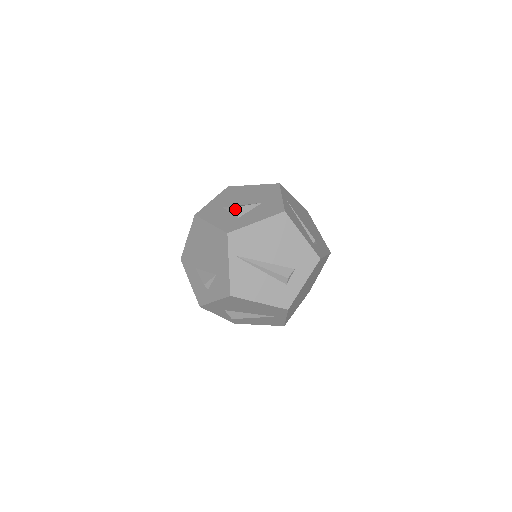
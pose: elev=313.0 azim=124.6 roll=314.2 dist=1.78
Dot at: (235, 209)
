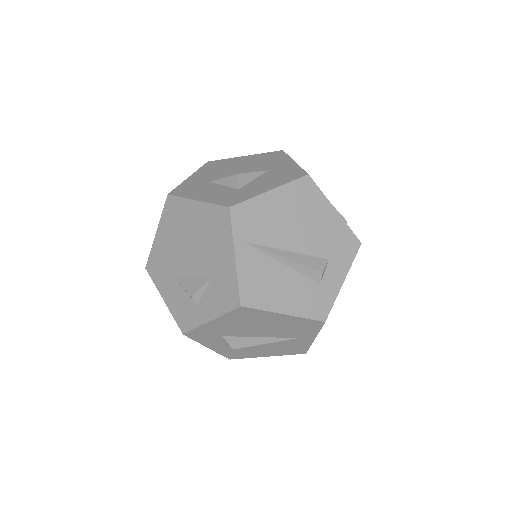
Dot at: (231, 178)
